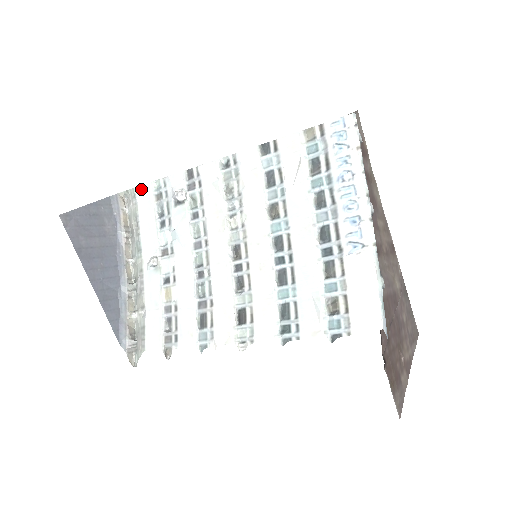
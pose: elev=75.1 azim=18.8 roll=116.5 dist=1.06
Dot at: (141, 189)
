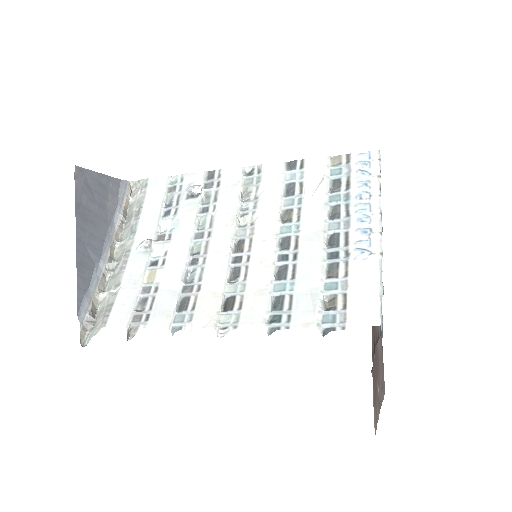
Dot at: (155, 180)
